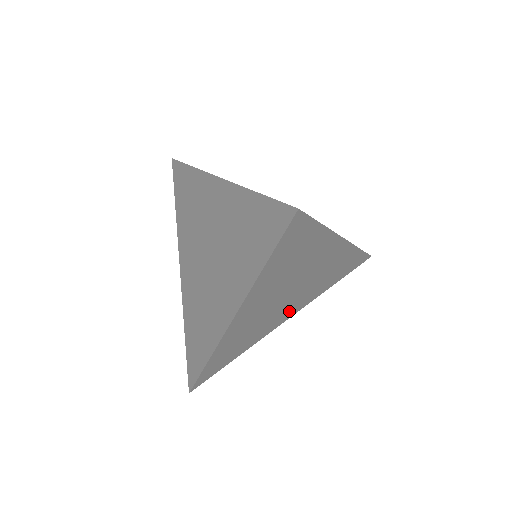
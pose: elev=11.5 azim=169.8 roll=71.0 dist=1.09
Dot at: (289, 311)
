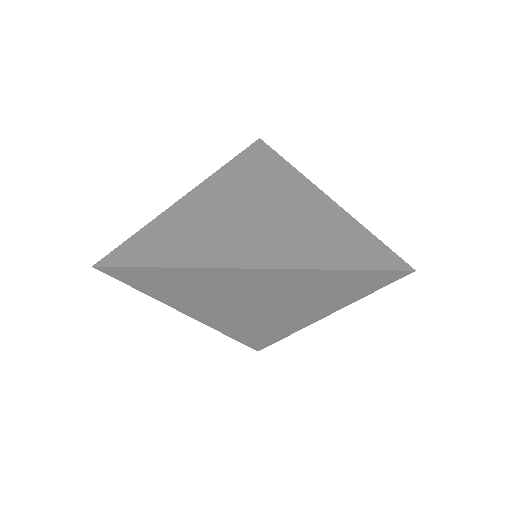
Dot at: occluded
